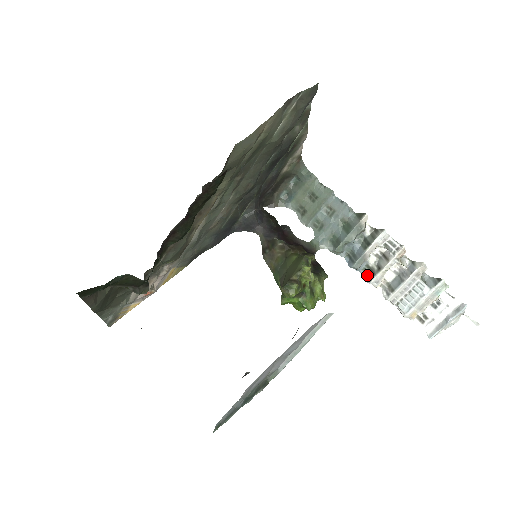
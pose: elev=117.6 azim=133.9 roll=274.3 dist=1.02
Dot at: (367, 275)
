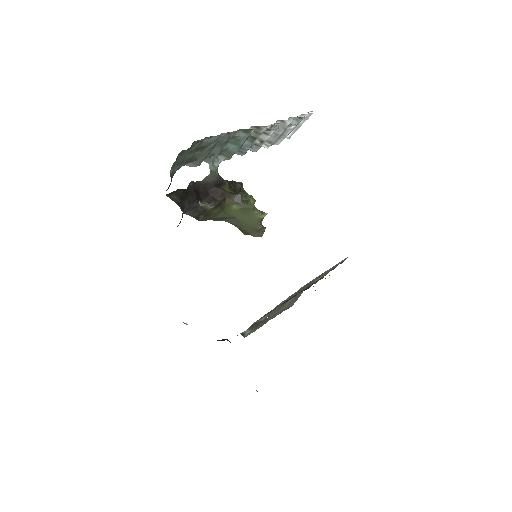
Dot at: (251, 148)
